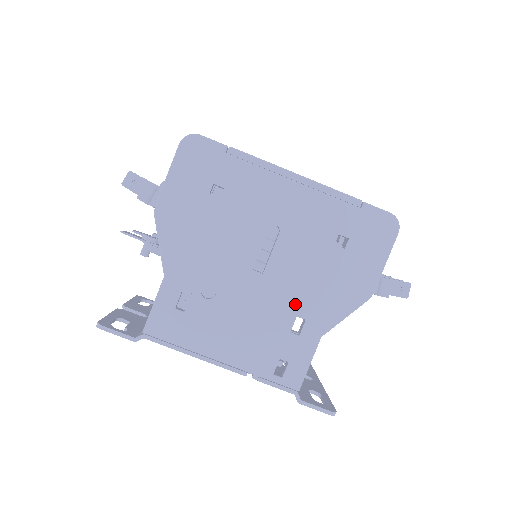
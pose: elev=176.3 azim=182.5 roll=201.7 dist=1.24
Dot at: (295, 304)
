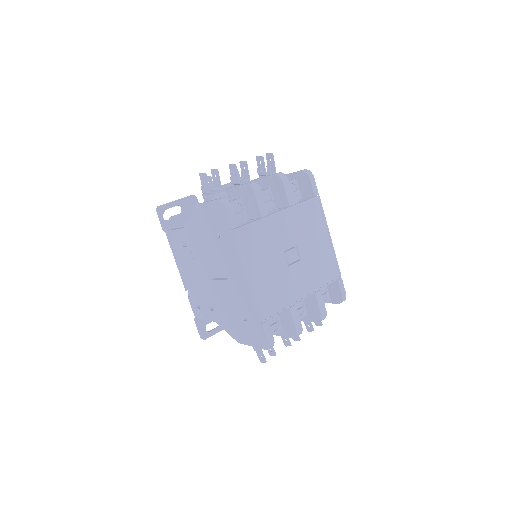
Dot at: (214, 303)
